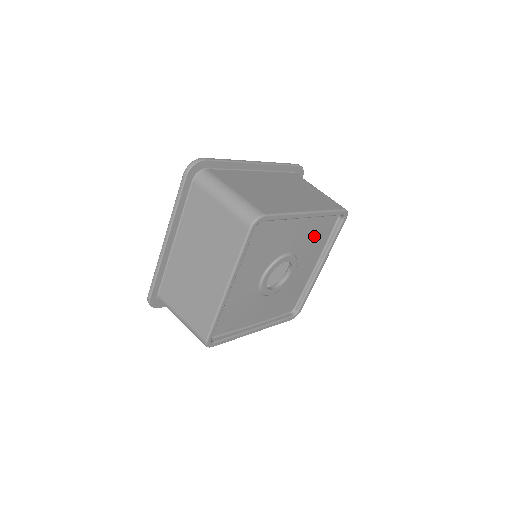
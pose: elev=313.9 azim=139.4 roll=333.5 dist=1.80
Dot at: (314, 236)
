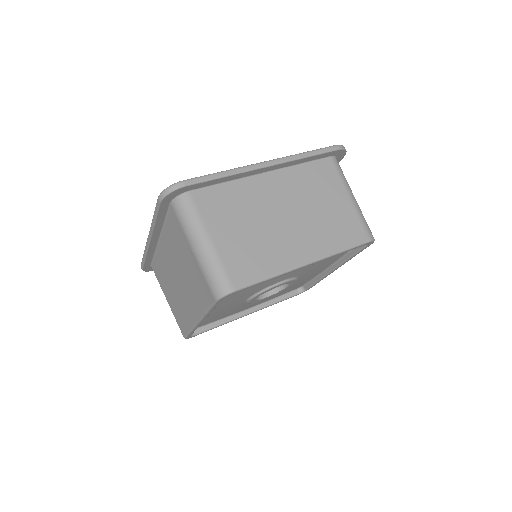
Dot at: (323, 260)
